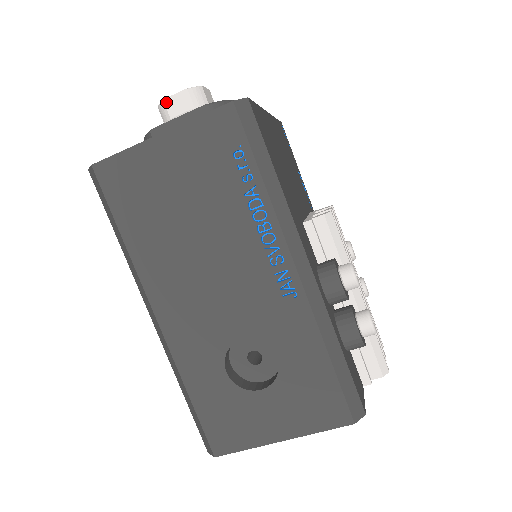
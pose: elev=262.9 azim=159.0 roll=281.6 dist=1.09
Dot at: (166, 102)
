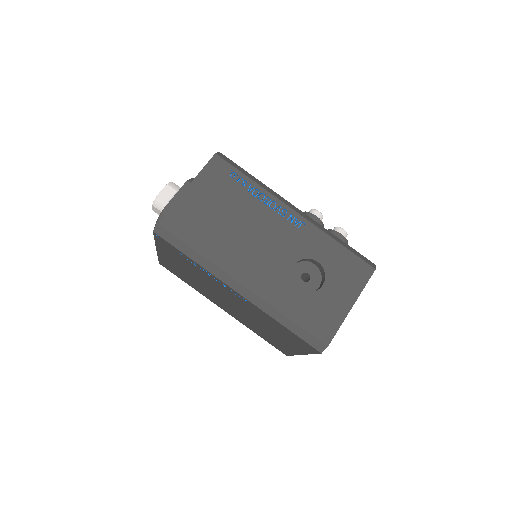
Dot at: (159, 197)
